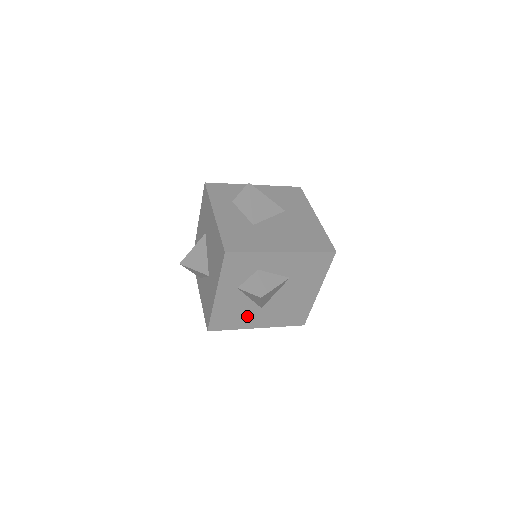
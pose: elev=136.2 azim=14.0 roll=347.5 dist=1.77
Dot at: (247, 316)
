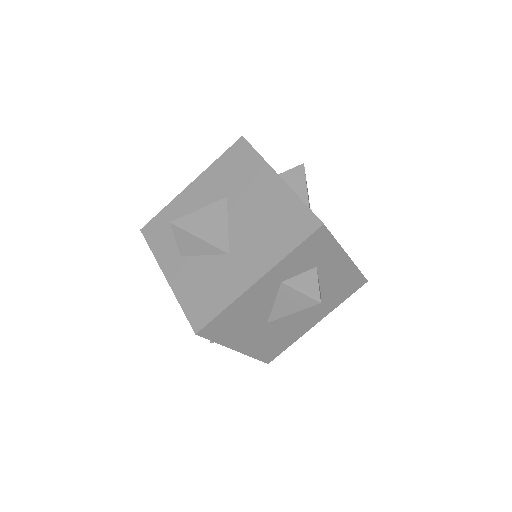
Dot at: (247, 328)
